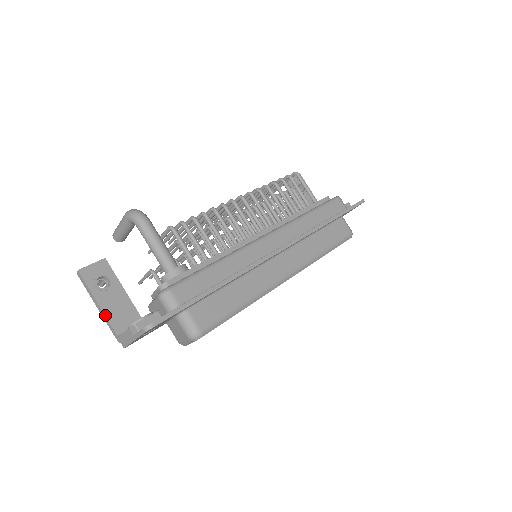
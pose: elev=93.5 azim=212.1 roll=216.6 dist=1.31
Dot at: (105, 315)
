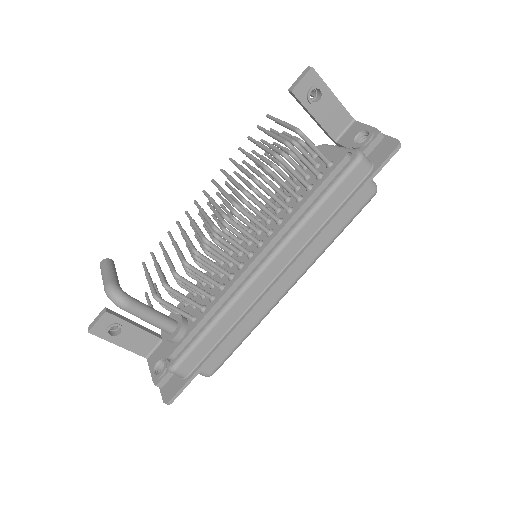
Dot at: (128, 350)
